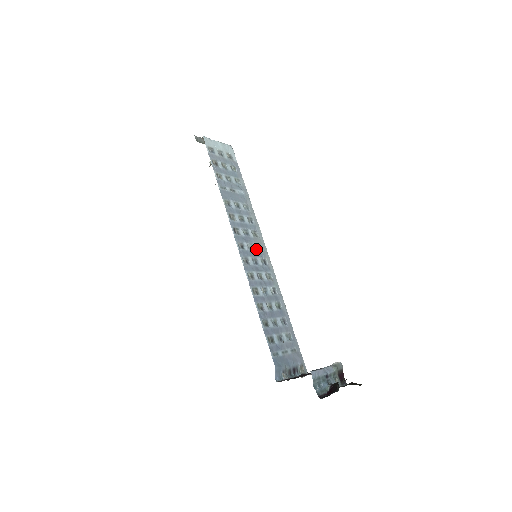
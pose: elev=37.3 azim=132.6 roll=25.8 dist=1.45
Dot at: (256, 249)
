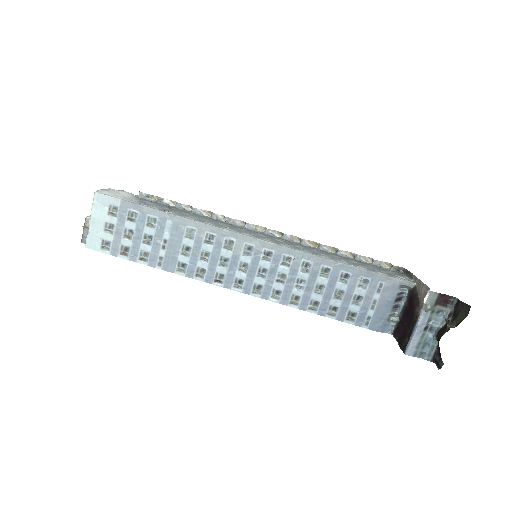
Dot at: (248, 258)
